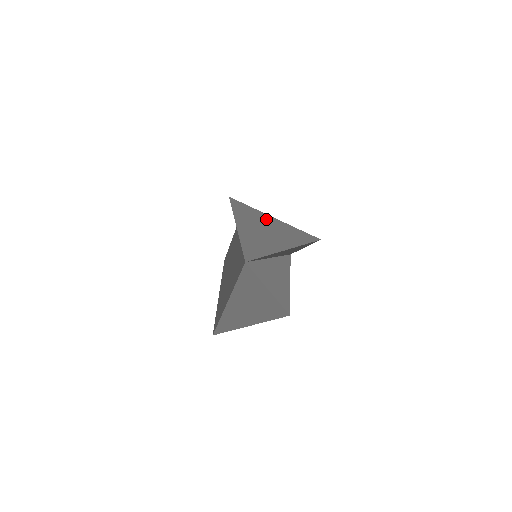
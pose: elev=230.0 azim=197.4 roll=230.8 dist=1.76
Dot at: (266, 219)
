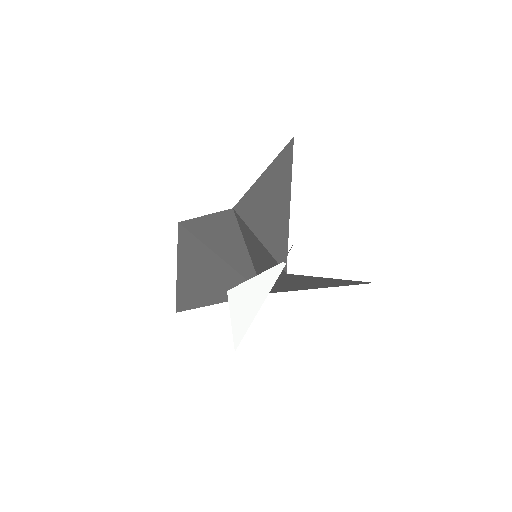
Dot at: (323, 279)
